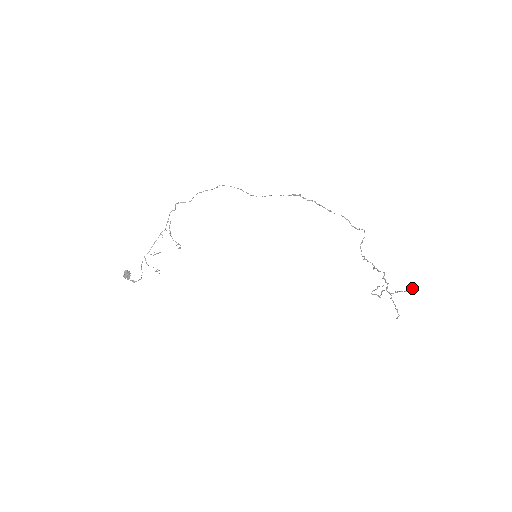
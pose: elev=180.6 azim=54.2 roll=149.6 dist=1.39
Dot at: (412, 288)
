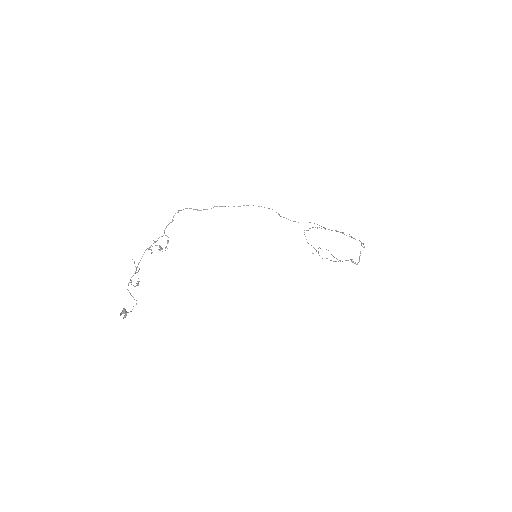
Dot at: occluded
